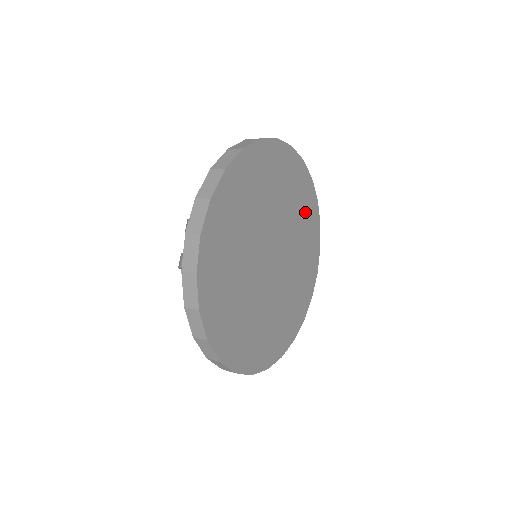
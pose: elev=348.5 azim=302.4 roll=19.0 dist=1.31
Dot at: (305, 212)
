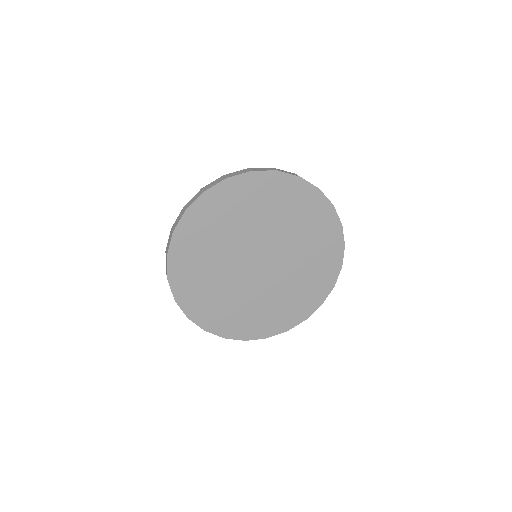
Dot at: (300, 208)
